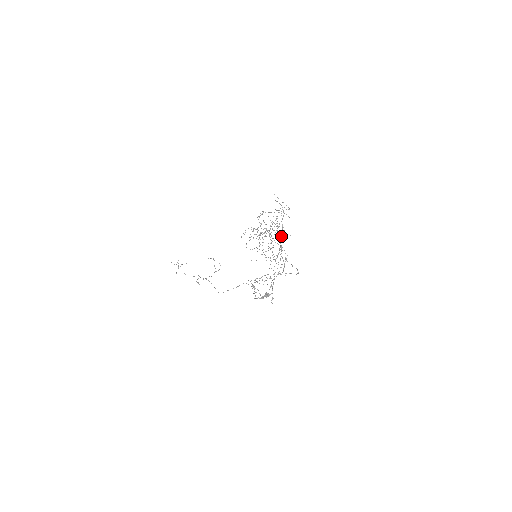
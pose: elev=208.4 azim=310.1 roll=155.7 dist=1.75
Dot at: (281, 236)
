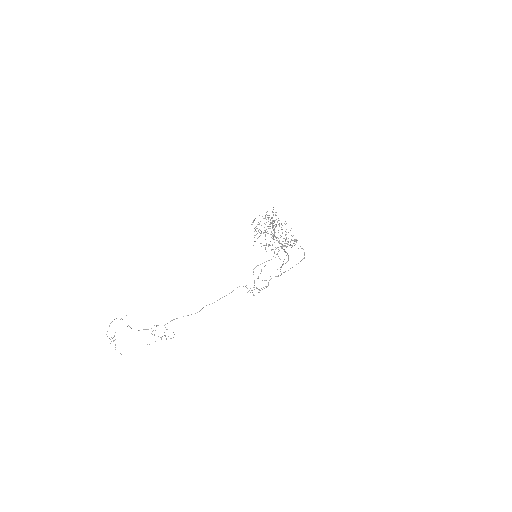
Dot at: (278, 241)
